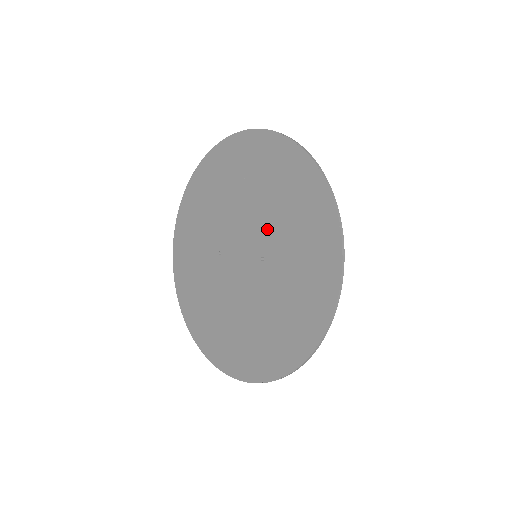
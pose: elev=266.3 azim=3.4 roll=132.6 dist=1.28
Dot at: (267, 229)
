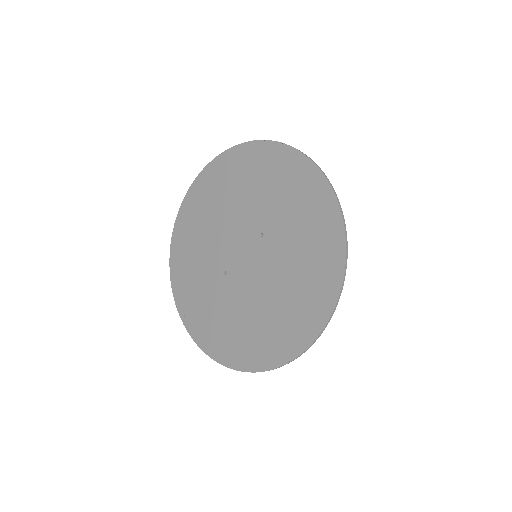
Dot at: (252, 213)
